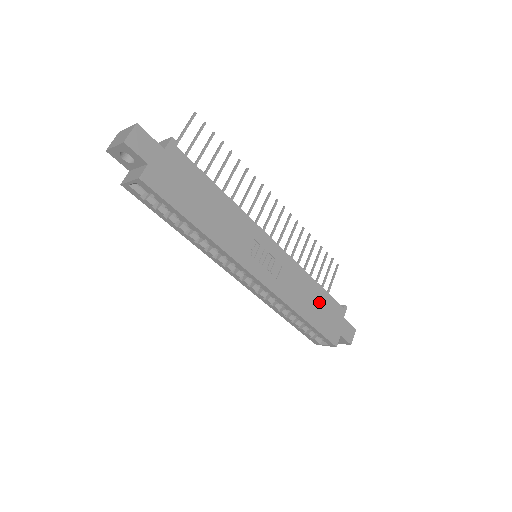
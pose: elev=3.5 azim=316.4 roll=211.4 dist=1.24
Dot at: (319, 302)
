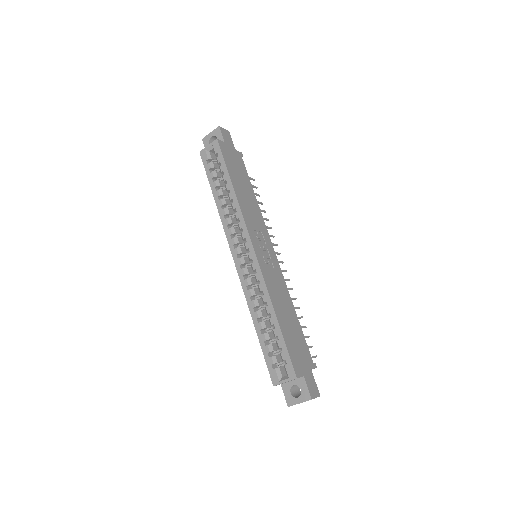
Dot at: (293, 327)
